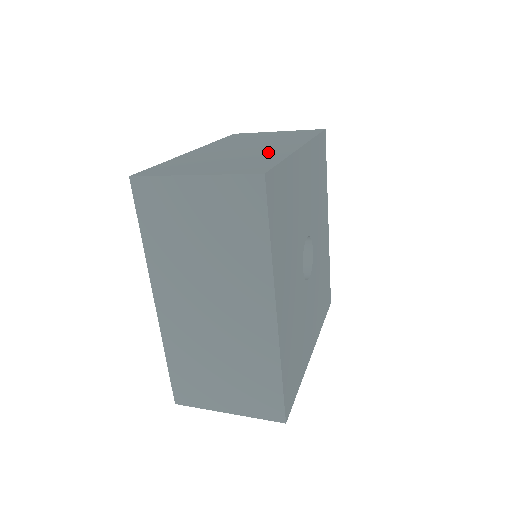
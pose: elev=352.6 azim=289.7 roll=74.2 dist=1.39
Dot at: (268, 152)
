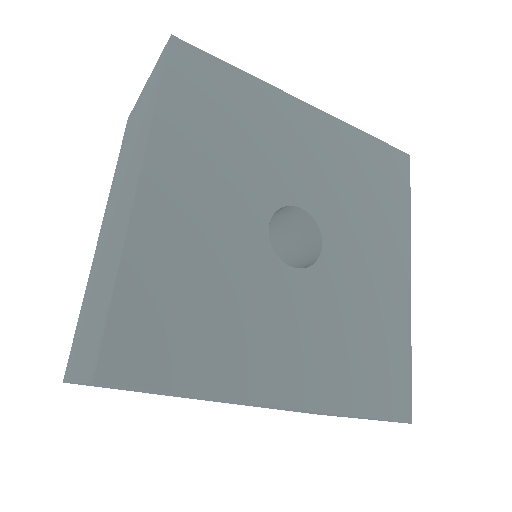
Dot at: occluded
